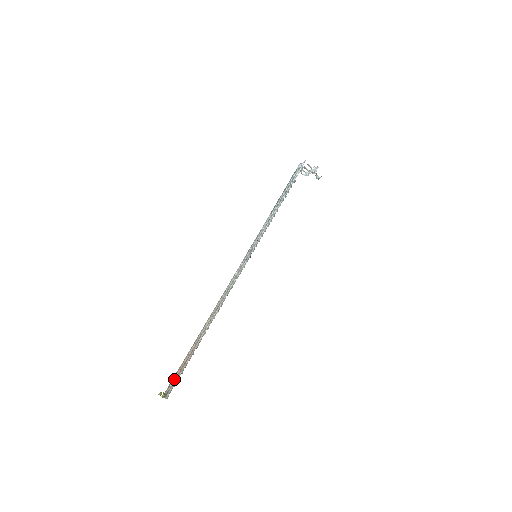
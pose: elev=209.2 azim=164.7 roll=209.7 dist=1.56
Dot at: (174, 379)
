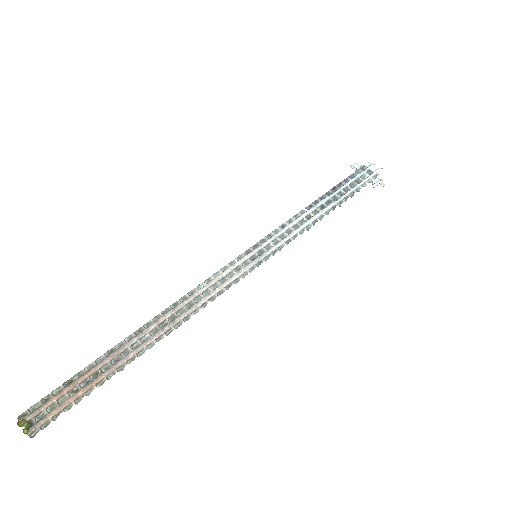
Dot at: (55, 401)
